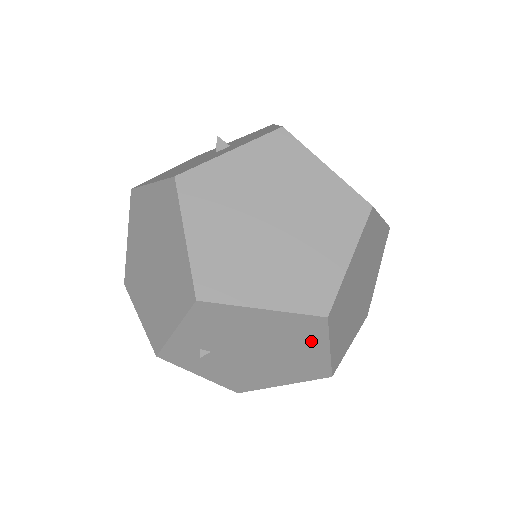
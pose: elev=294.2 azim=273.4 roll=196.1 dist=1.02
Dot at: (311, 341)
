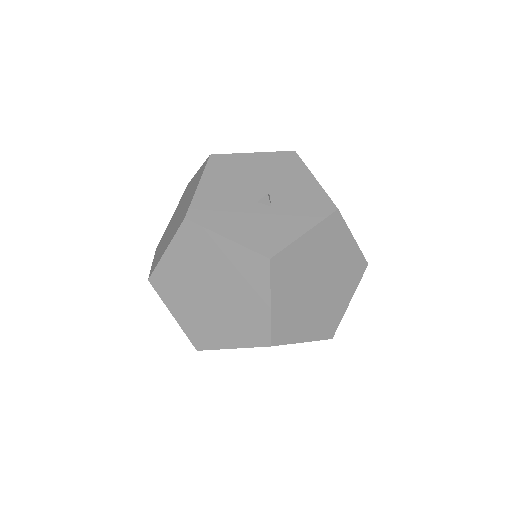
Dot at: occluded
